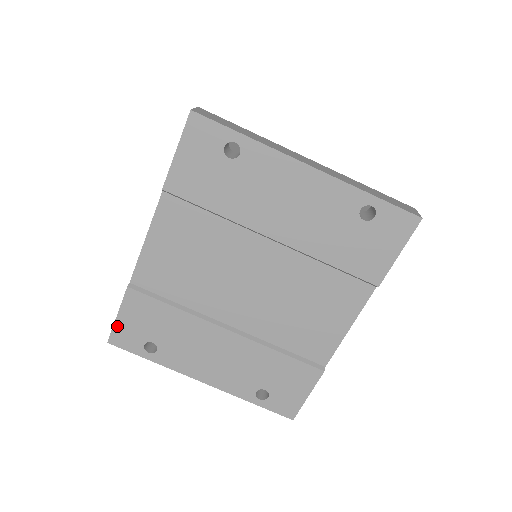
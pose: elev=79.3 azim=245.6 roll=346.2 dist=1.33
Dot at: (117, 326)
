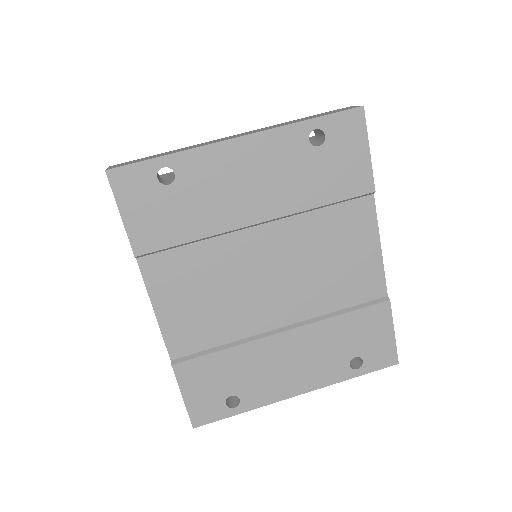
Dot at: (190, 407)
